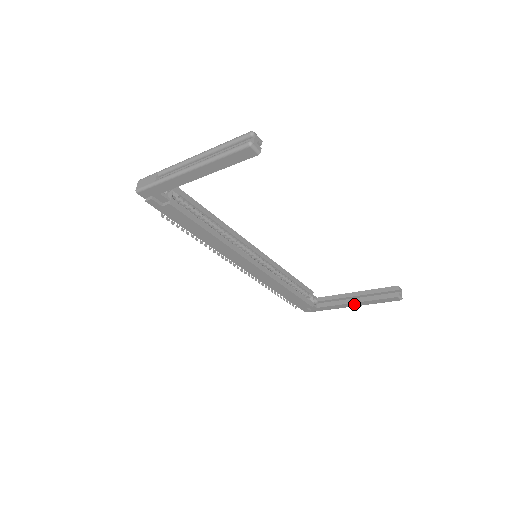
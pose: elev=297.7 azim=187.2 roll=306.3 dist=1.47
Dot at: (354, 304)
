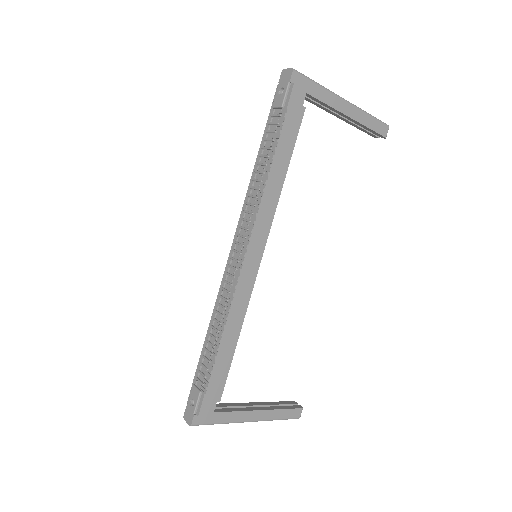
Dot at: (258, 414)
